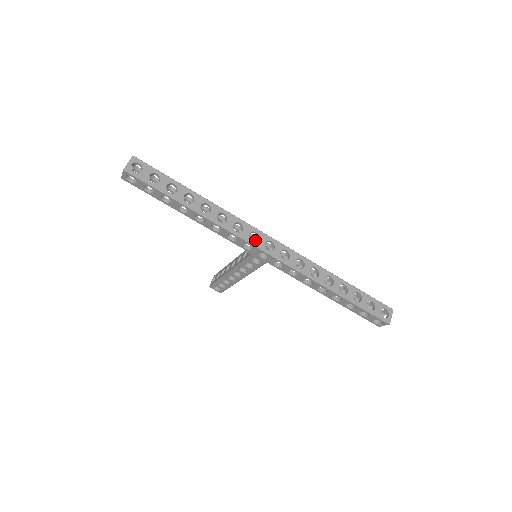
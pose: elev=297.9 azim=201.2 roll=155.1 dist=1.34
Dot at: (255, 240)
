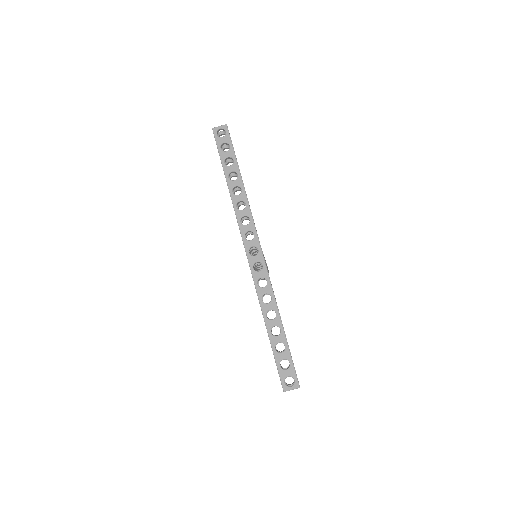
Dot at: occluded
